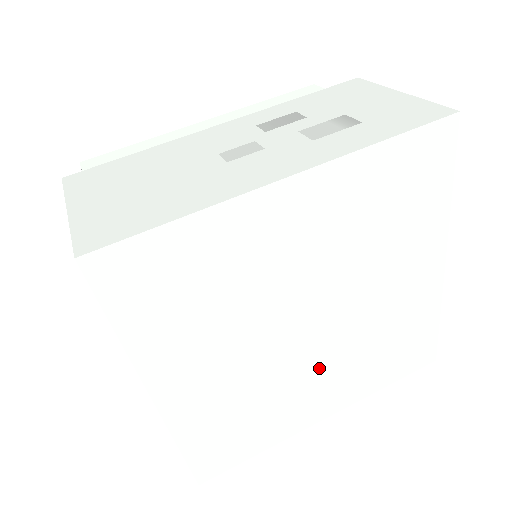
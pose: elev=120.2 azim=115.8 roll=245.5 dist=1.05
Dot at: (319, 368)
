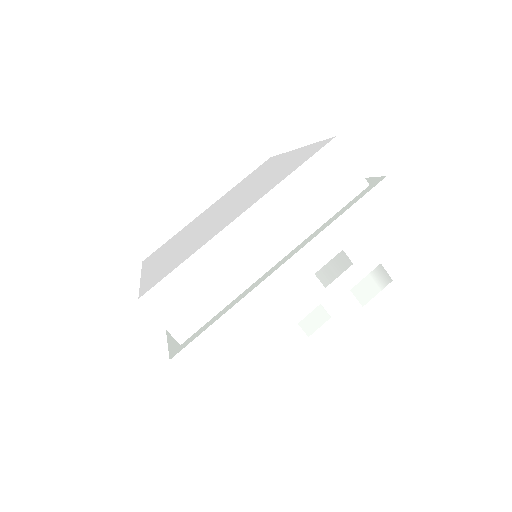
Dot at: occluded
